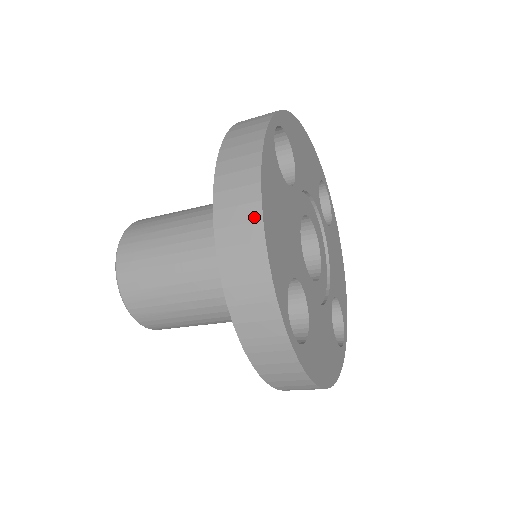
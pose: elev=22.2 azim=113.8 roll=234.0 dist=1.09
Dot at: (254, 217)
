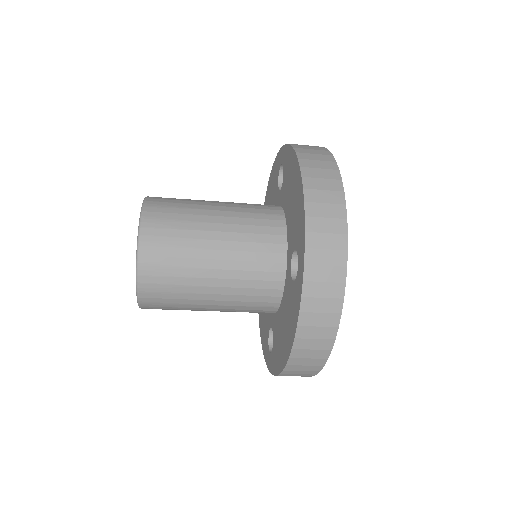
Dot at: (319, 364)
